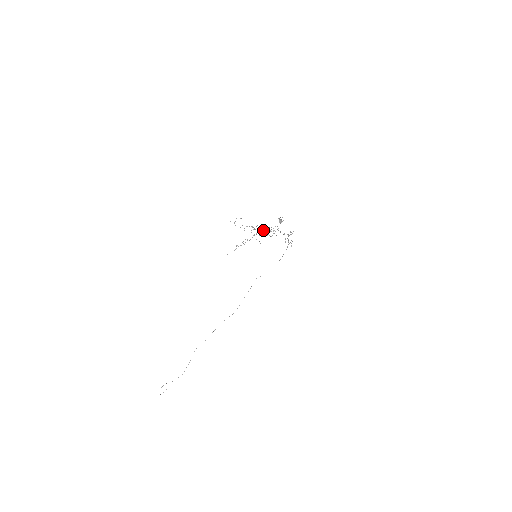
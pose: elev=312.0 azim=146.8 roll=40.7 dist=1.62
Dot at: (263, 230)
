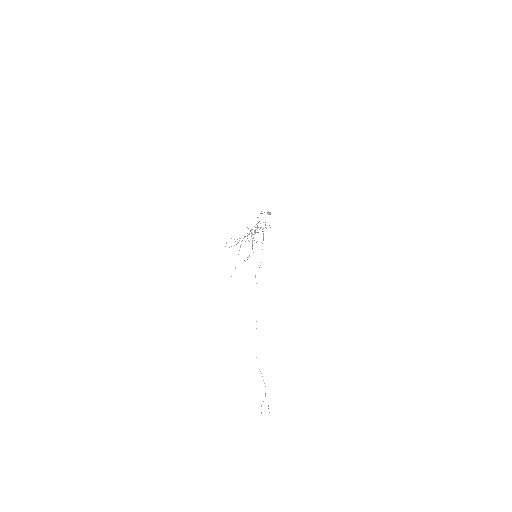
Dot at: (251, 233)
